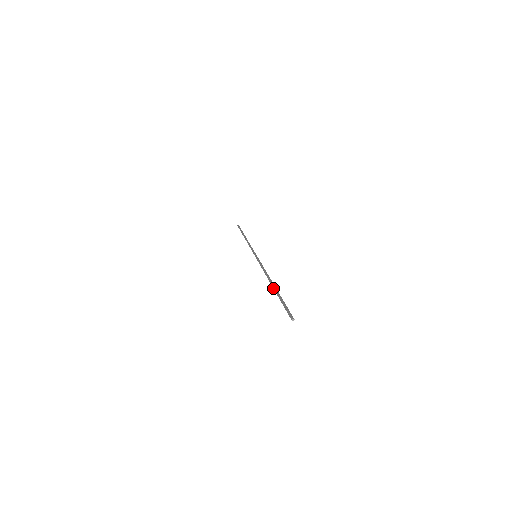
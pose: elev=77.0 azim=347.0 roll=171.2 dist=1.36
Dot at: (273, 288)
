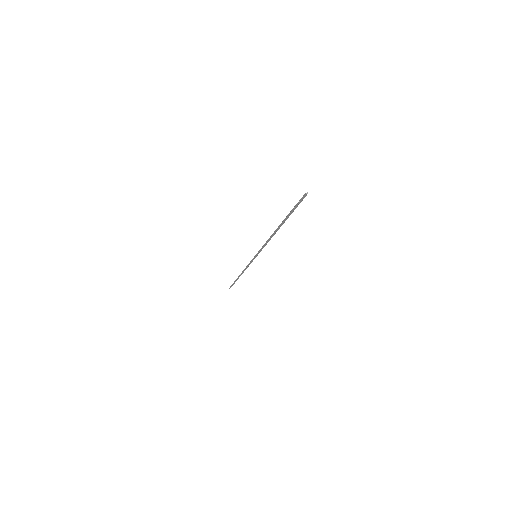
Dot at: (281, 223)
